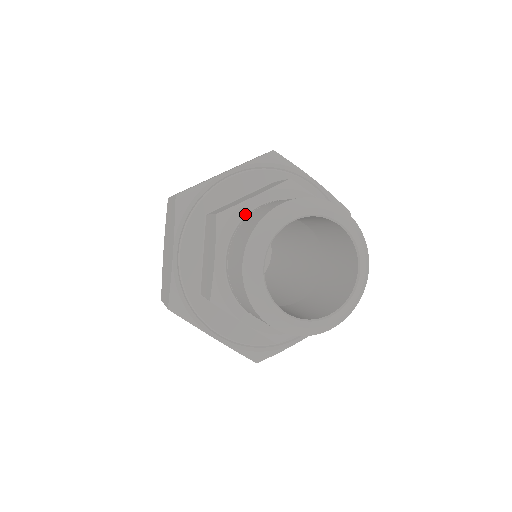
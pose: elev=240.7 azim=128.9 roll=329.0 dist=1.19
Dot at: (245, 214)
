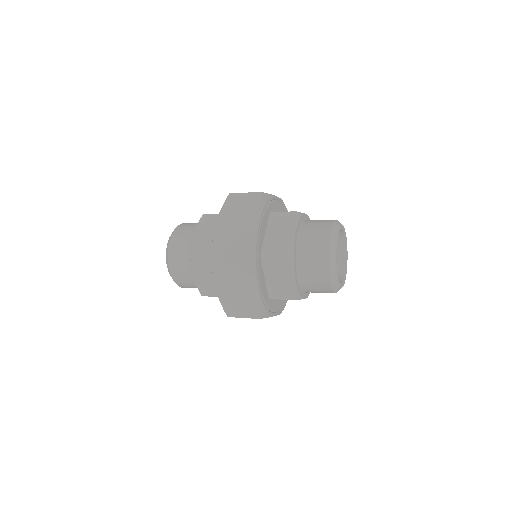
Dot at: (303, 220)
